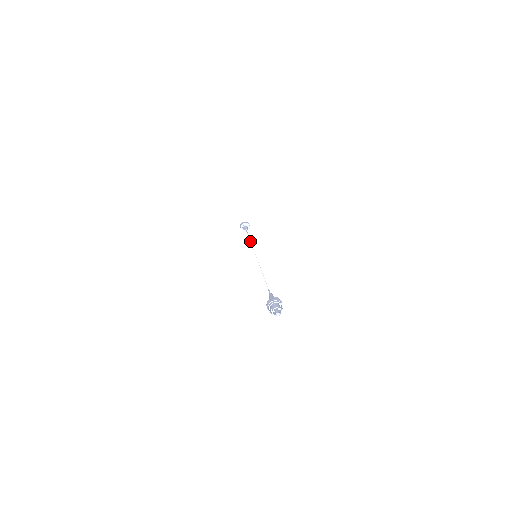
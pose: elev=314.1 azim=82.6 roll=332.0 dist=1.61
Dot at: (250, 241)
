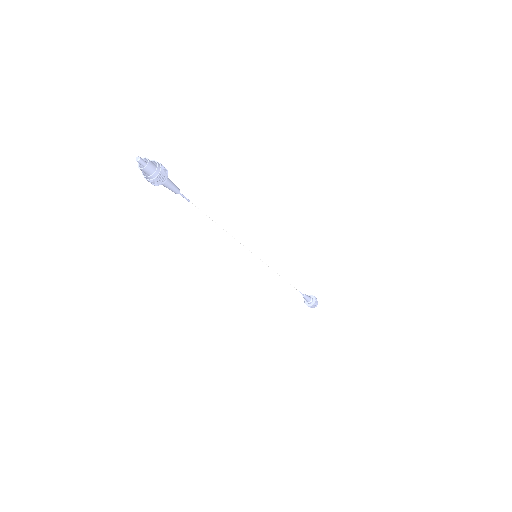
Dot at: (283, 278)
